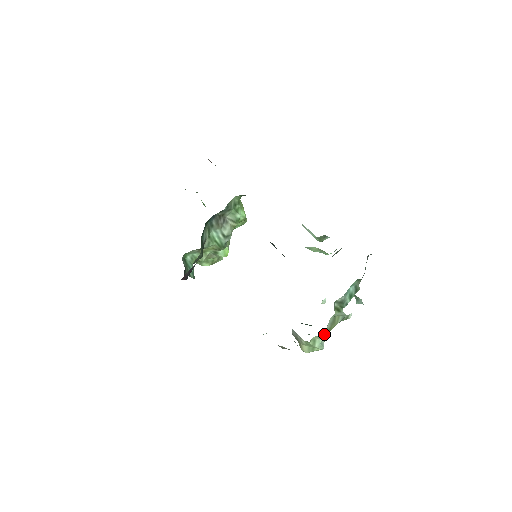
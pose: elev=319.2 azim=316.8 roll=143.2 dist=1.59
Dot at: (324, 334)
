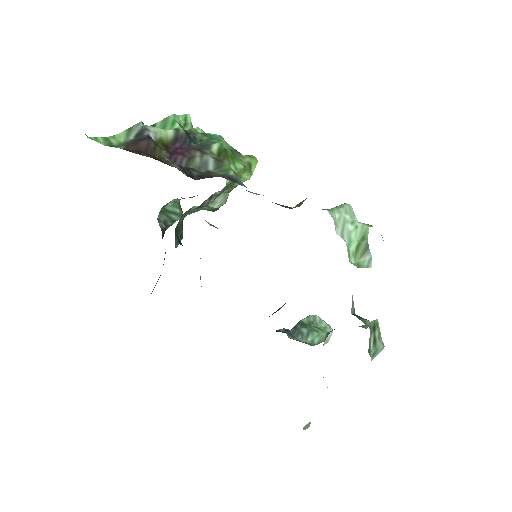
Dot at: occluded
